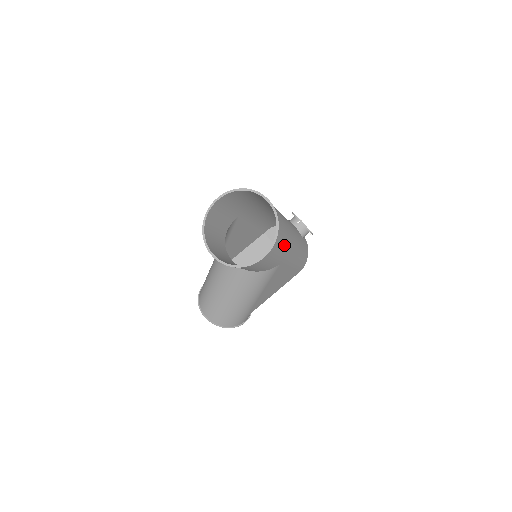
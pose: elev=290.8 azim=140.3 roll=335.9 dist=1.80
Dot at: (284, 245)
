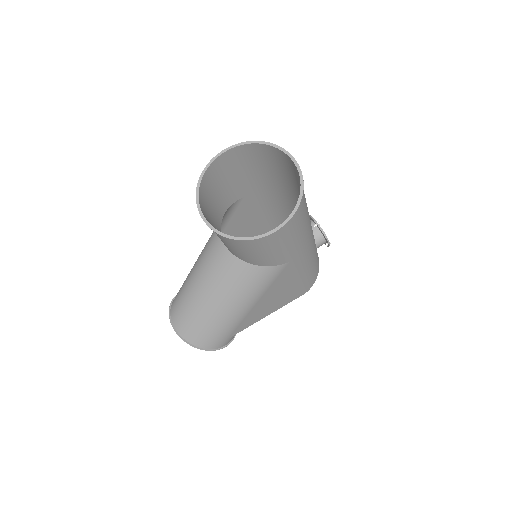
Dot at: (301, 231)
